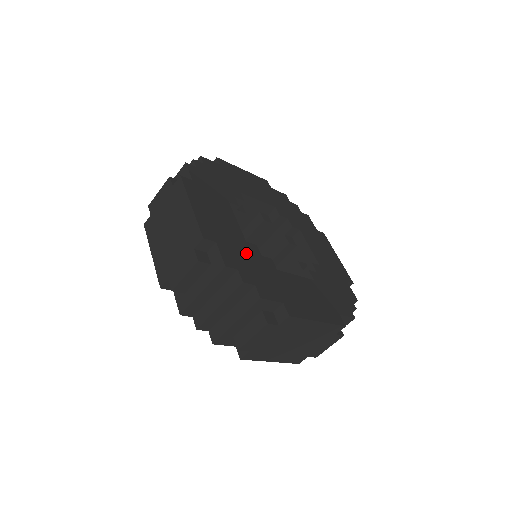
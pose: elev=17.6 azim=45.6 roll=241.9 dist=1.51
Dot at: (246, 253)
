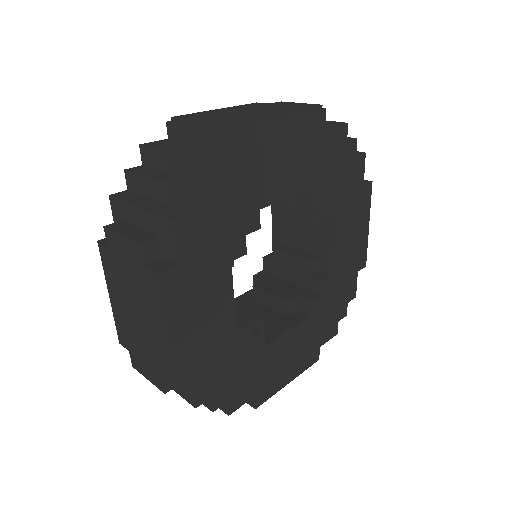
Dot at: (230, 356)
